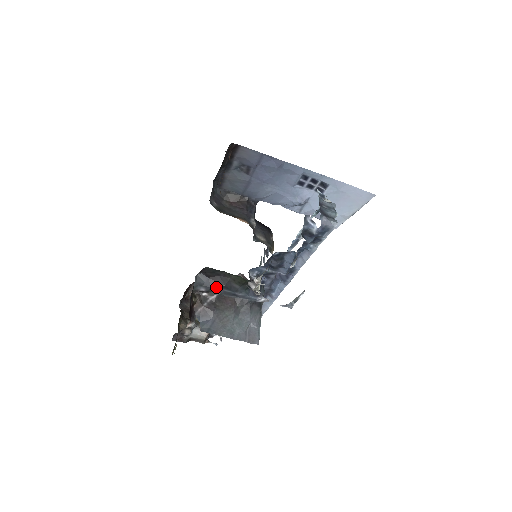
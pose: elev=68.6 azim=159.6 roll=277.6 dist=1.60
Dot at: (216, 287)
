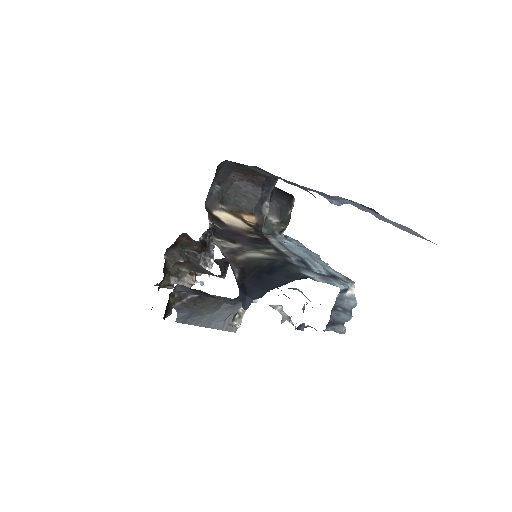
Dot at: occluded
